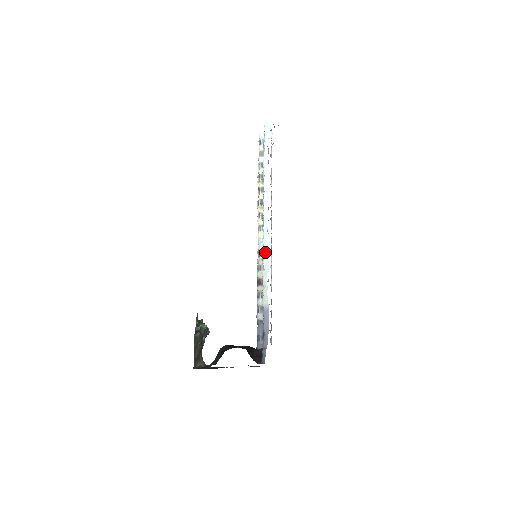
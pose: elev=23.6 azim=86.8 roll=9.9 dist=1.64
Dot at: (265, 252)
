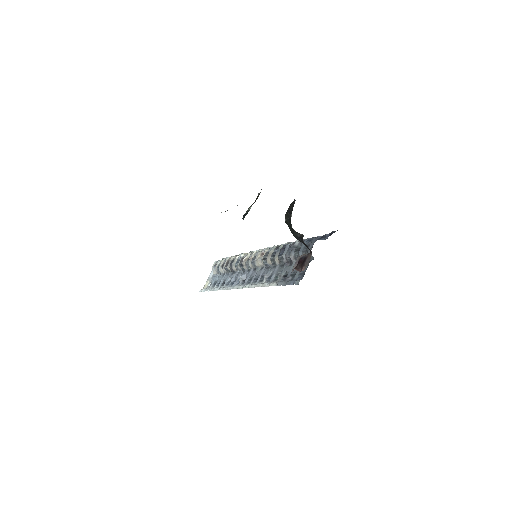
Dot at: occluded
